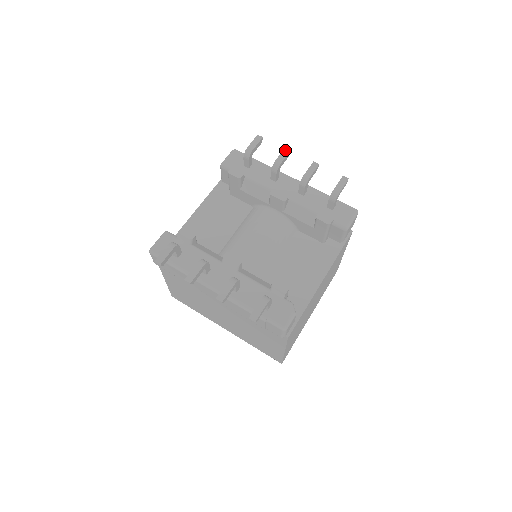
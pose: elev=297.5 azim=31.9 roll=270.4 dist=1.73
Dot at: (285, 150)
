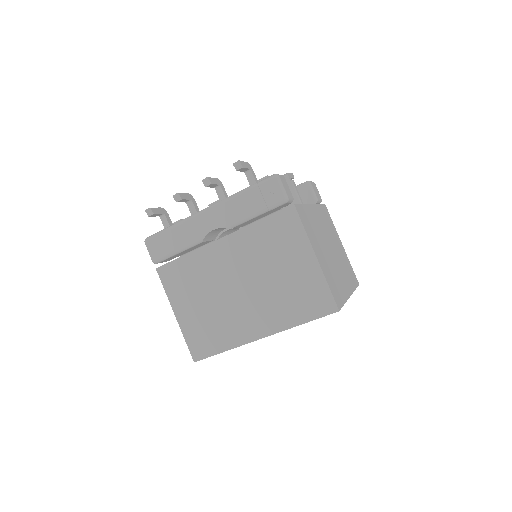
Dot at: occluded
